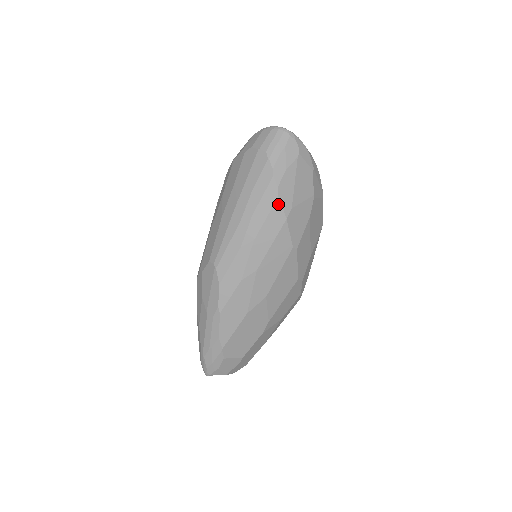
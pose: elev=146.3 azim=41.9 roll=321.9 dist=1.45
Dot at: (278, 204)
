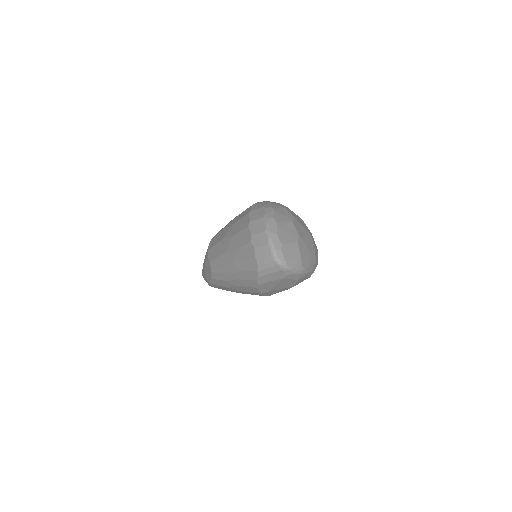
Dot at: (256, 289)
